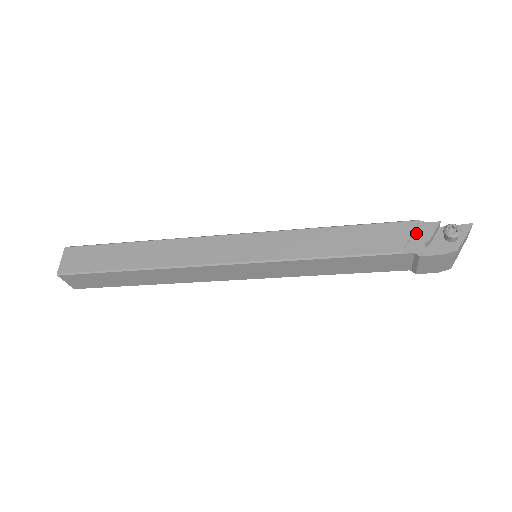
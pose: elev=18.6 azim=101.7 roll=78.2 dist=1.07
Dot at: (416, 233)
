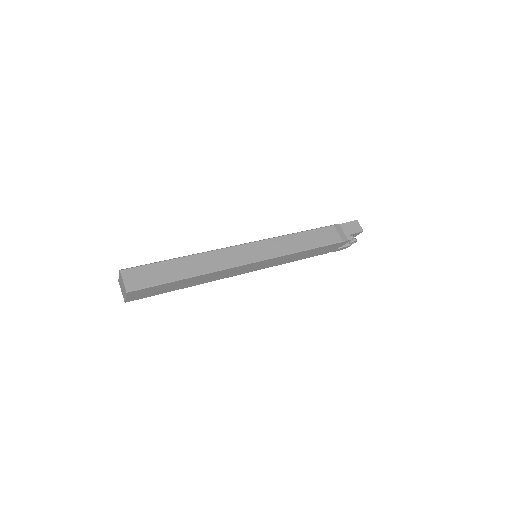
Dot at: (339, 245)
